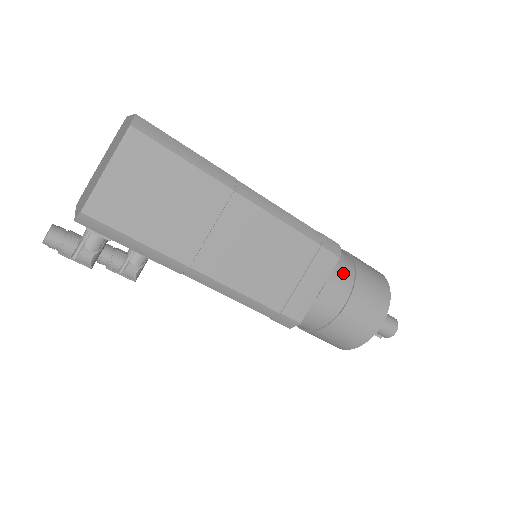
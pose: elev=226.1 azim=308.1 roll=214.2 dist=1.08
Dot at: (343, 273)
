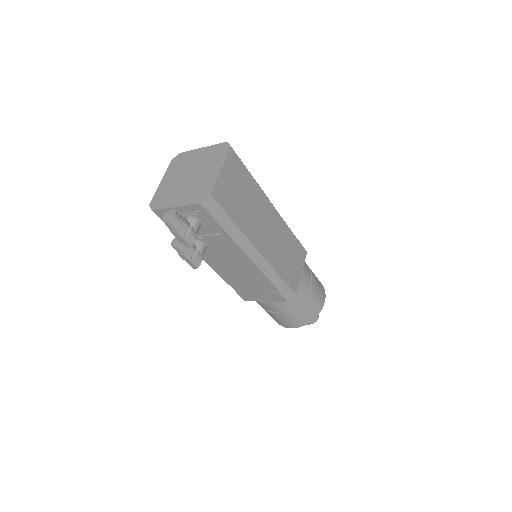
Dot at: (306, 264)
